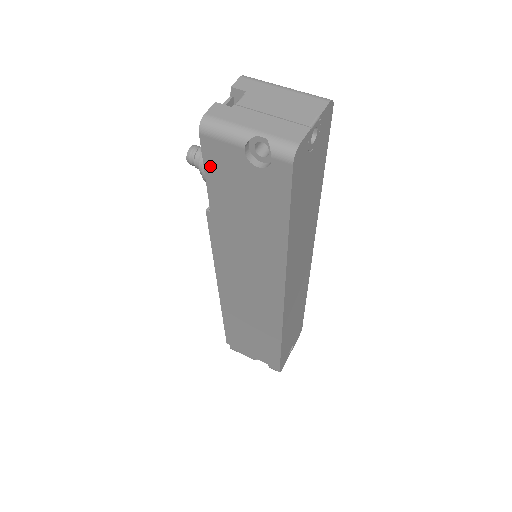
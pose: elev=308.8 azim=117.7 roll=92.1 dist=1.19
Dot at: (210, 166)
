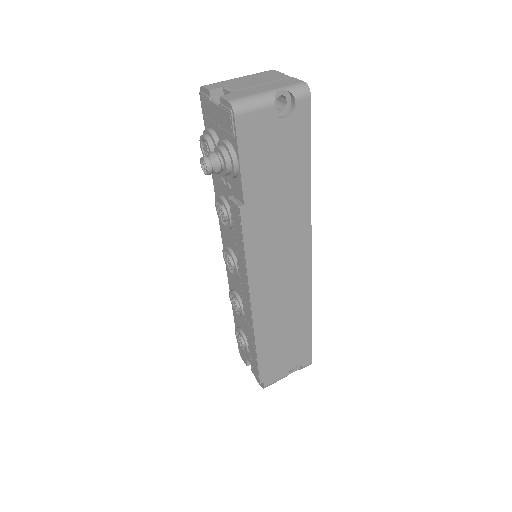
Dot at: (244, 148)
